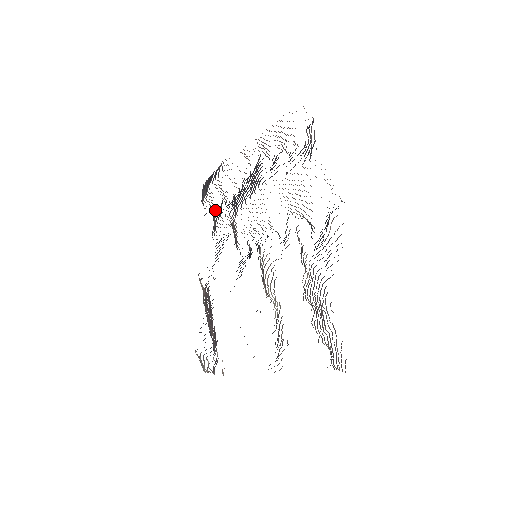
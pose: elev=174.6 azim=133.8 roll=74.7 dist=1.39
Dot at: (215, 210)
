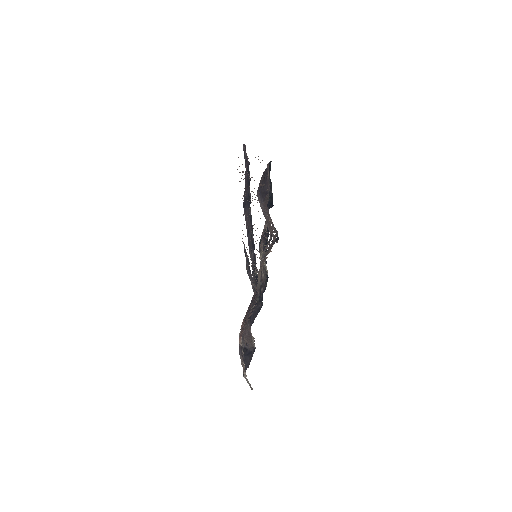
Dot at: occluded
